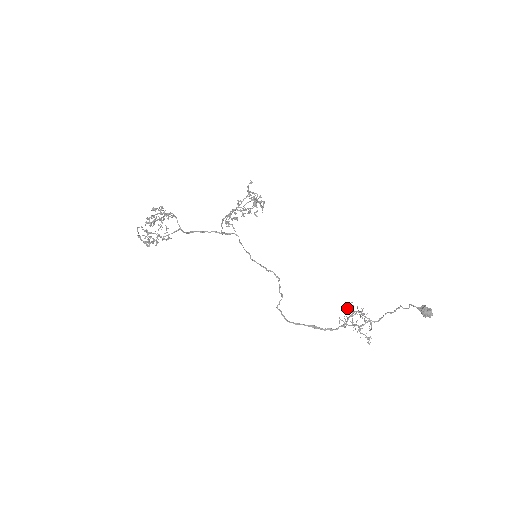
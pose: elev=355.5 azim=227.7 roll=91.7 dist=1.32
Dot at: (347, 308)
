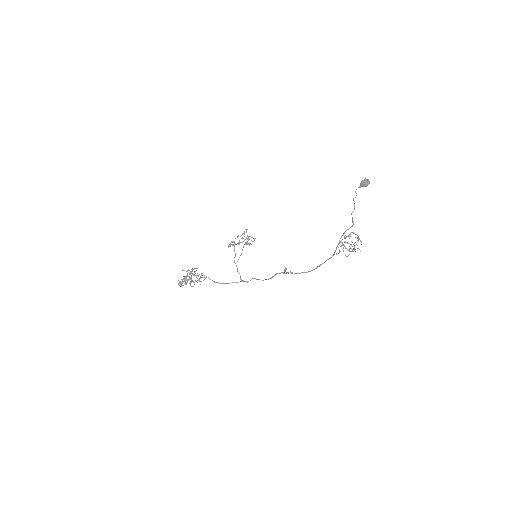
Dot at: (338, 247)
